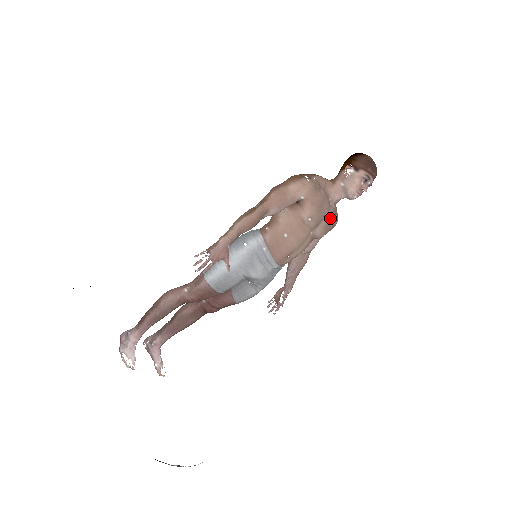
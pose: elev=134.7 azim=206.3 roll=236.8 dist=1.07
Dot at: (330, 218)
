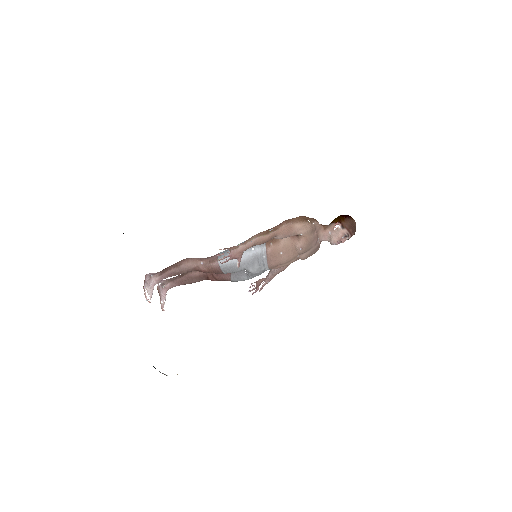
Dot at: (314, 250)
